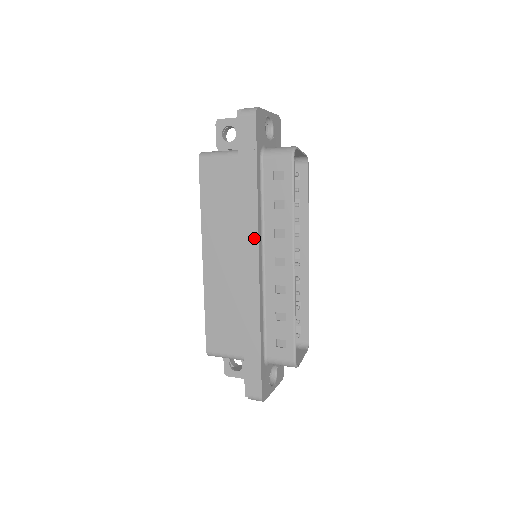
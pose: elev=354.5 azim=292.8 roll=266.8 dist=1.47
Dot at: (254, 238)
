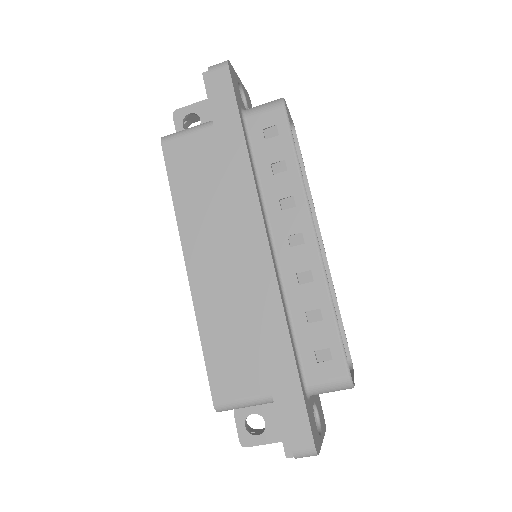
Dot at: (256, 214)
